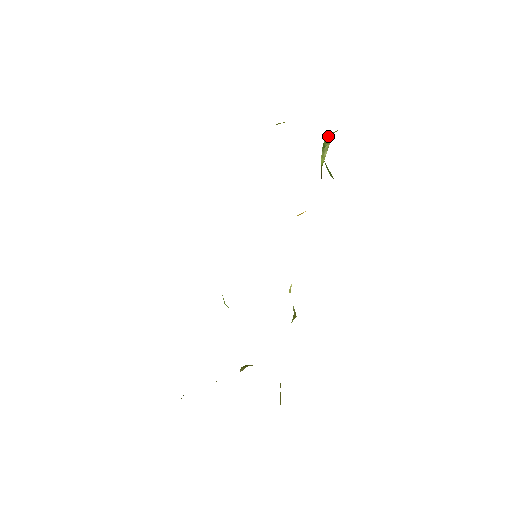
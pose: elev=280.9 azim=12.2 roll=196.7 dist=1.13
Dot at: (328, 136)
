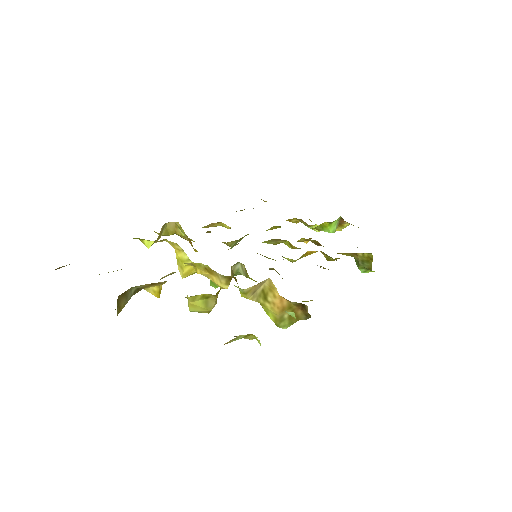
Dot at: occluded
